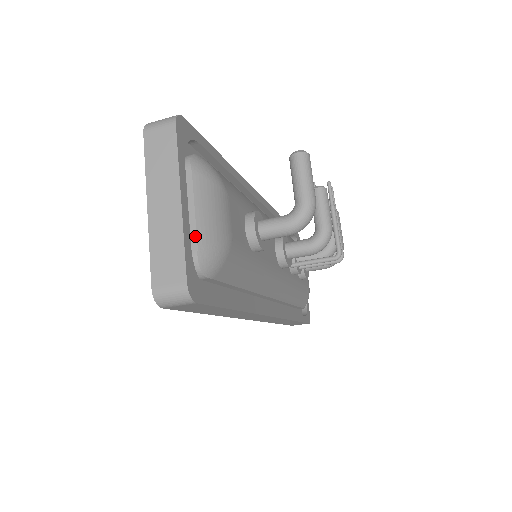
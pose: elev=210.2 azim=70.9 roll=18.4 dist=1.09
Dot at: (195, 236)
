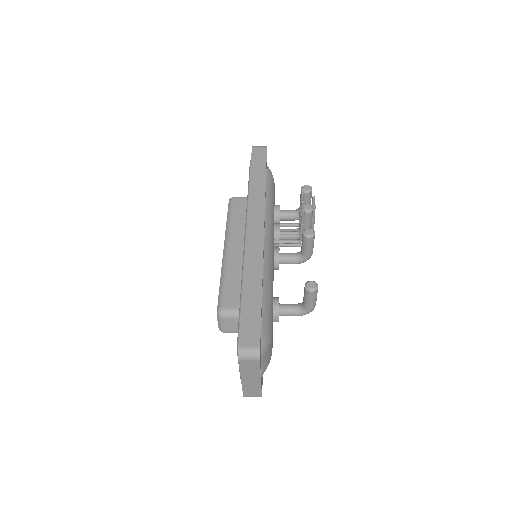
Dot at: (261, 372)
